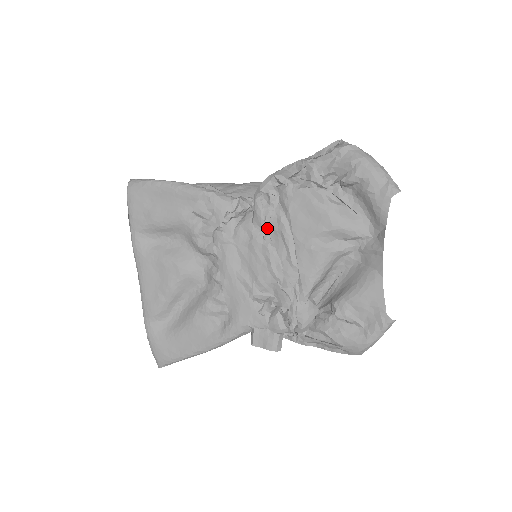
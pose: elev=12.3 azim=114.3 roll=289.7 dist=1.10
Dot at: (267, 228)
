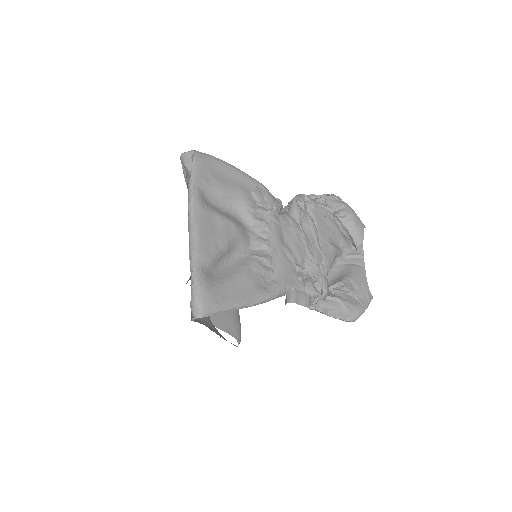
Dot at: (302, 222)
